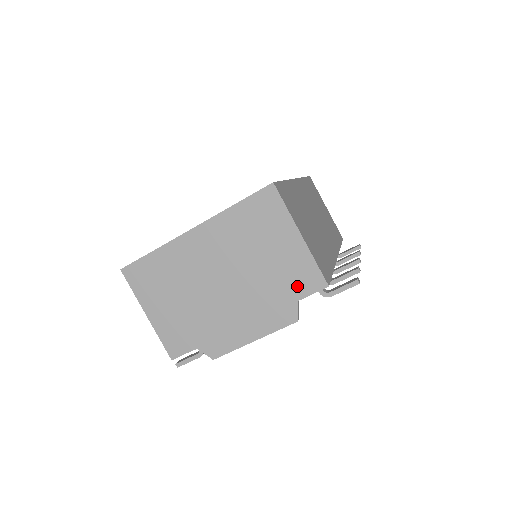
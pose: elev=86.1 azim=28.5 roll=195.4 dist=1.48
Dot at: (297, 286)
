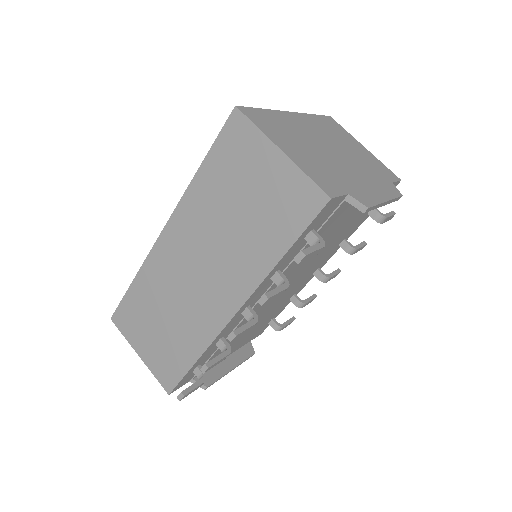
Dot at: (385, 173)
